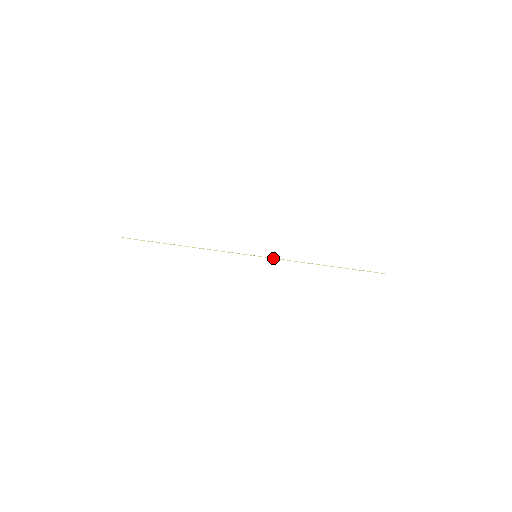
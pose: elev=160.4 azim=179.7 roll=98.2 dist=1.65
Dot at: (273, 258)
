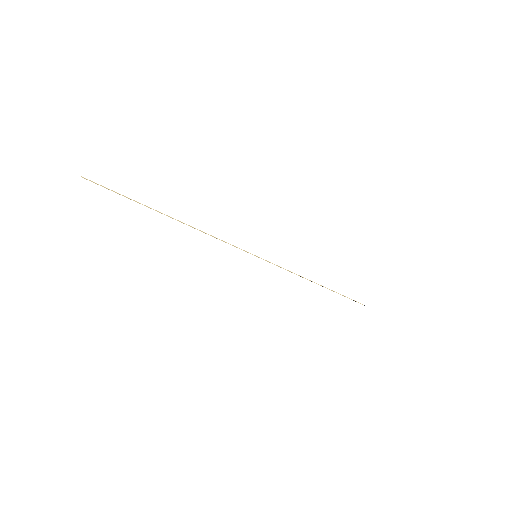
Dot at: occluded
